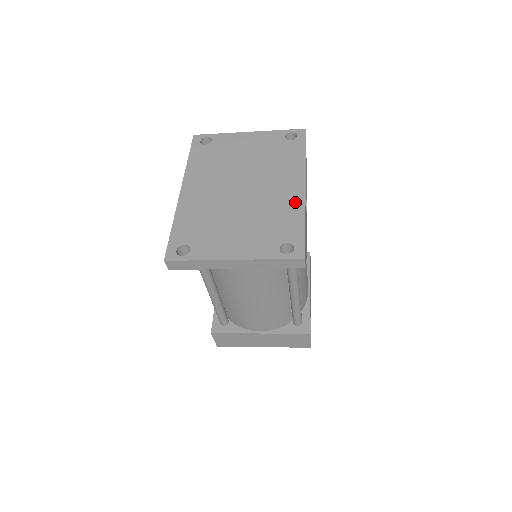
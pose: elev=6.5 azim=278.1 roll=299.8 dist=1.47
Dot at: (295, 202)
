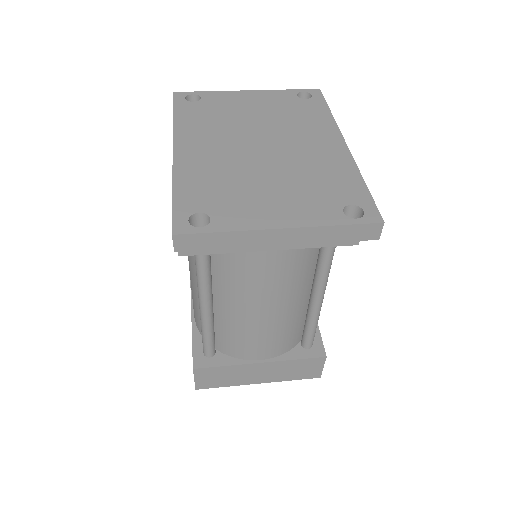
Dot at: (341, 160)
